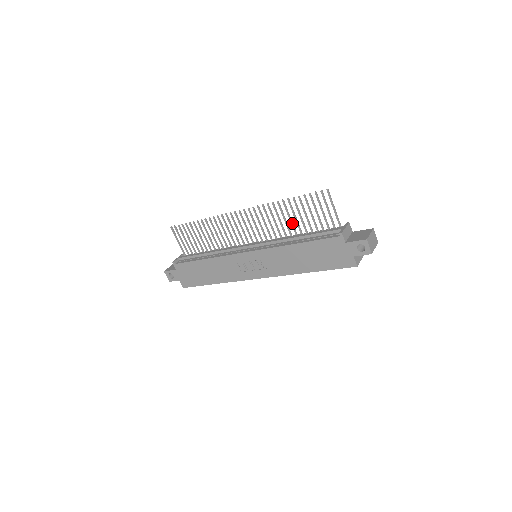
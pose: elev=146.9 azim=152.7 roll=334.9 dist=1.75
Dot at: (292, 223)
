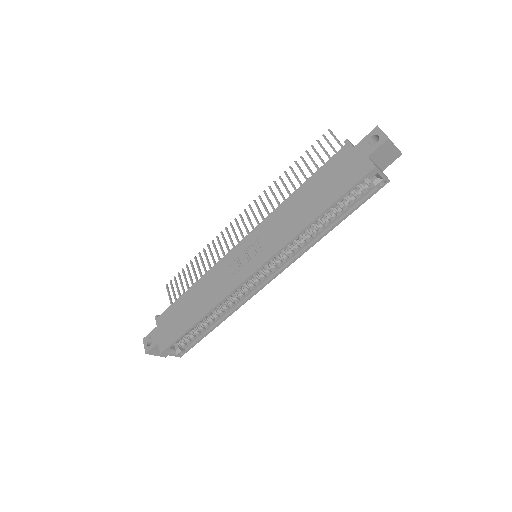
Dot at: occluded
